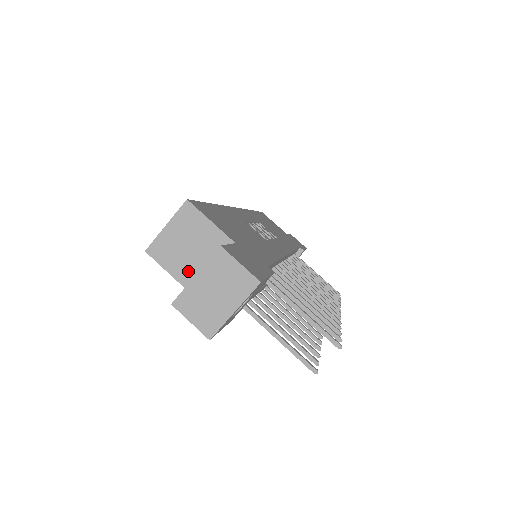
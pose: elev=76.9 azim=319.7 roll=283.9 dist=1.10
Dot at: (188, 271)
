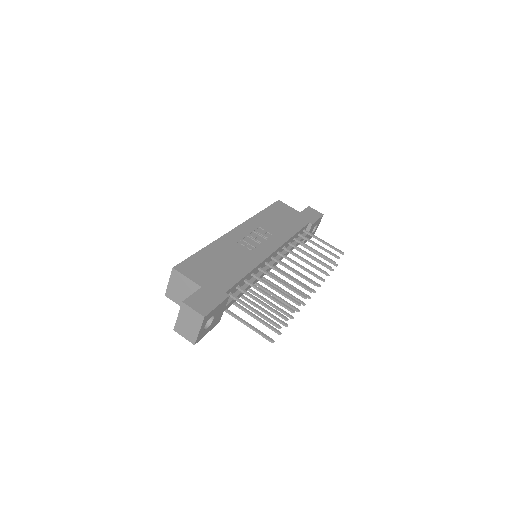
Dot at: occluded
